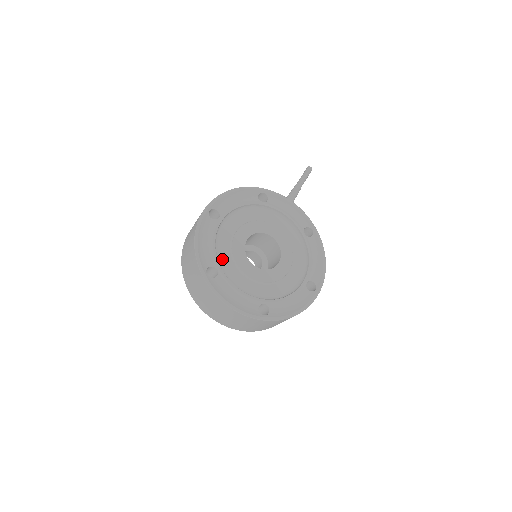
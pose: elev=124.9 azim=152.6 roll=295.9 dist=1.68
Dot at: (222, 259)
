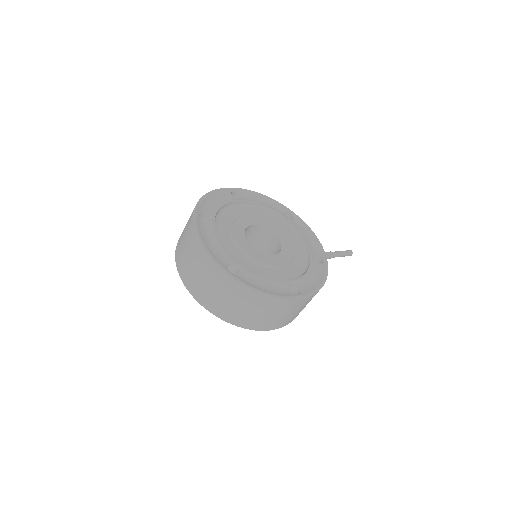
Dot at: (220, 220)
